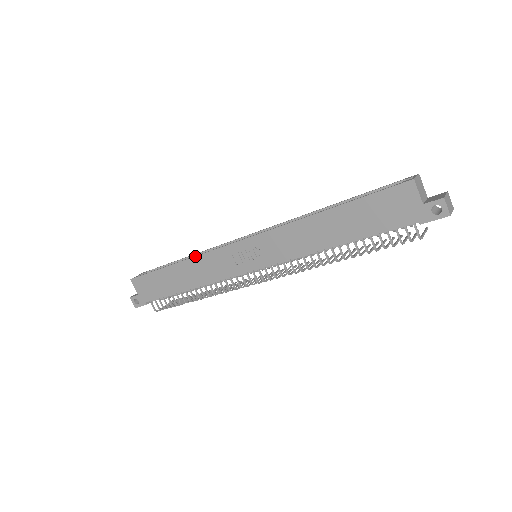
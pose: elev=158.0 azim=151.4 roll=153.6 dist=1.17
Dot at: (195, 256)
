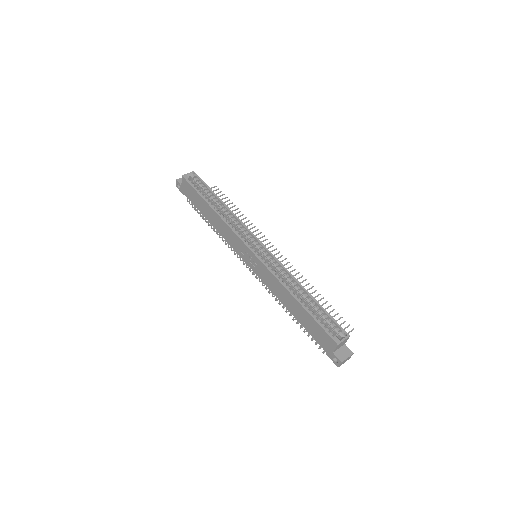
Dot at: (224, 221)
